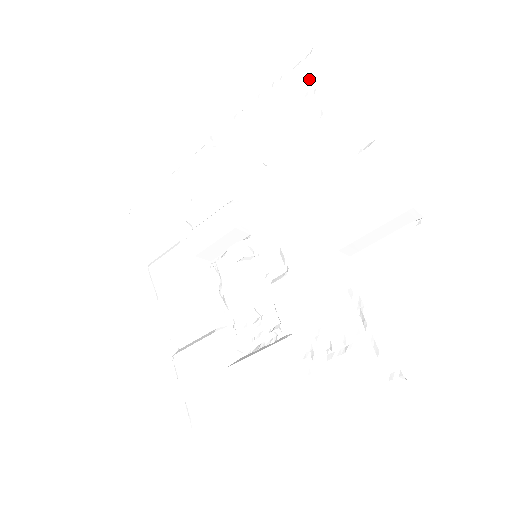
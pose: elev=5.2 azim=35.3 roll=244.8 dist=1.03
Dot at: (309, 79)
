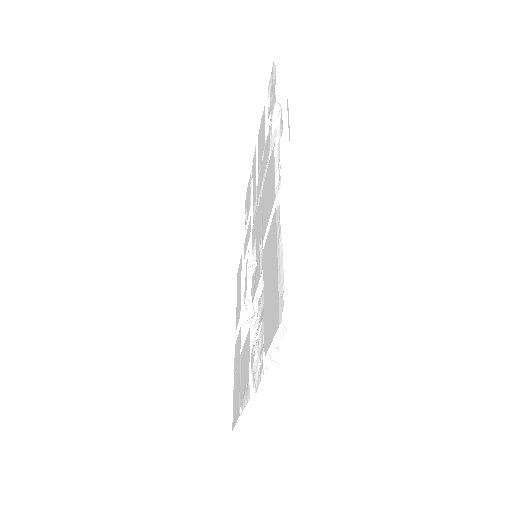
Dot at: (271, 93)
